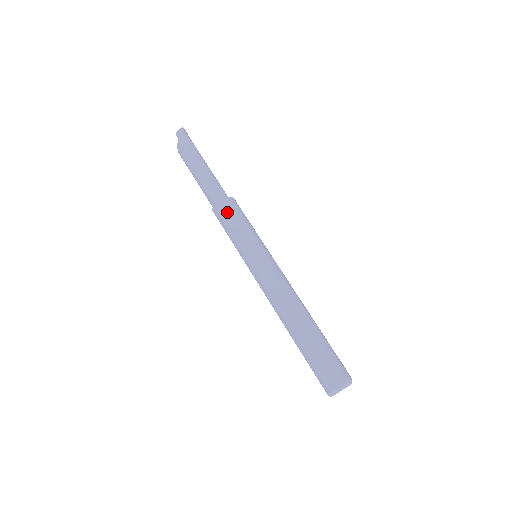
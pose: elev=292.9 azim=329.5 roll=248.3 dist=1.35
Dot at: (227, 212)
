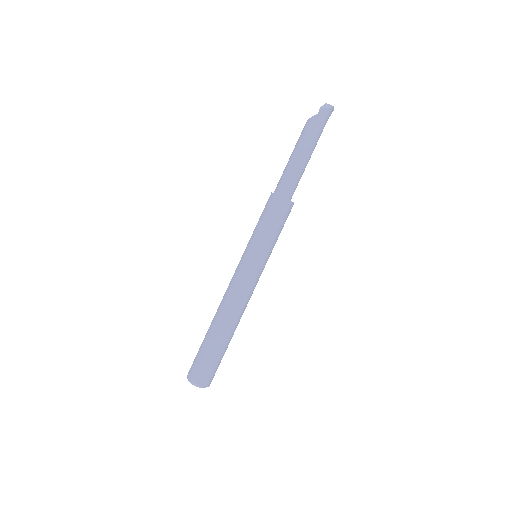
Dot at: (275, 209)
